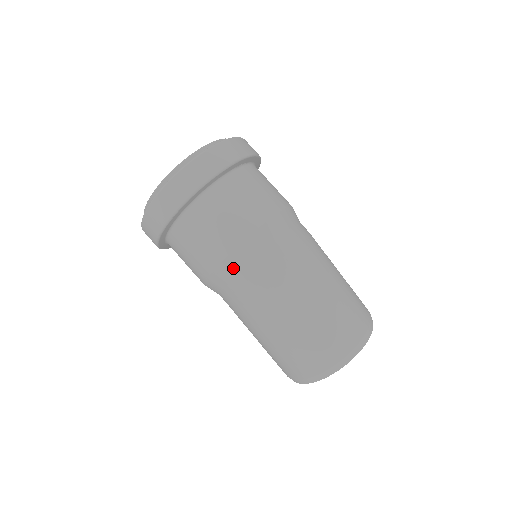
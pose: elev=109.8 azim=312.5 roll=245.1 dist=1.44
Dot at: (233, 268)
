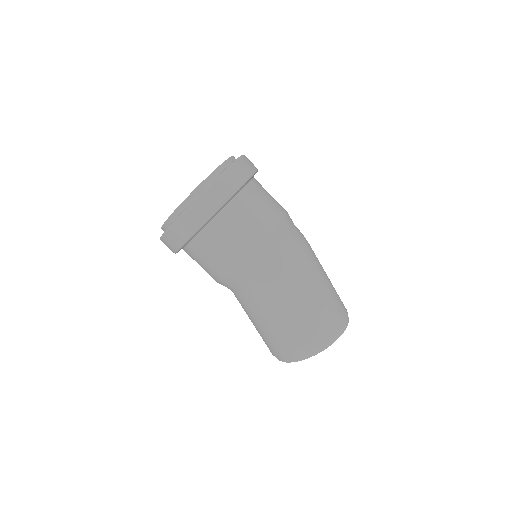
Dot at: (279, 240)
